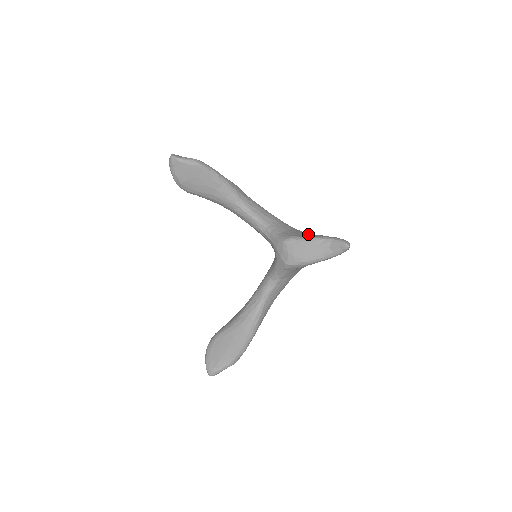
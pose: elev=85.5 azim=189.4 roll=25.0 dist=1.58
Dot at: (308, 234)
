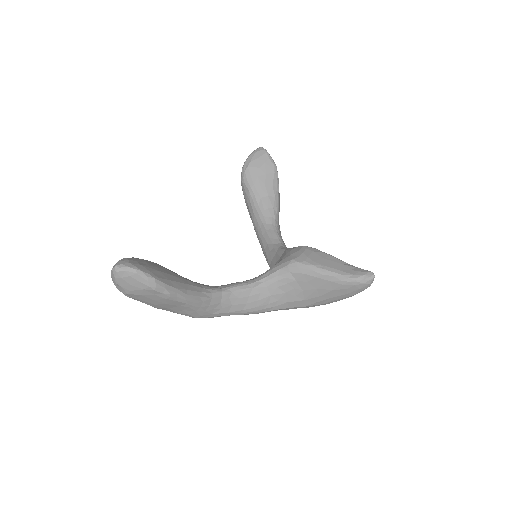
Dot at: occluded
